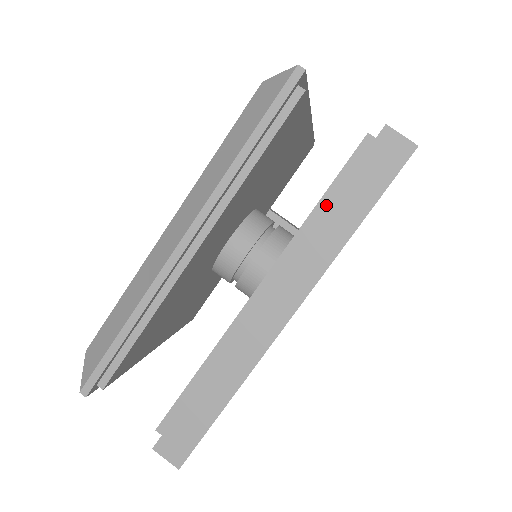
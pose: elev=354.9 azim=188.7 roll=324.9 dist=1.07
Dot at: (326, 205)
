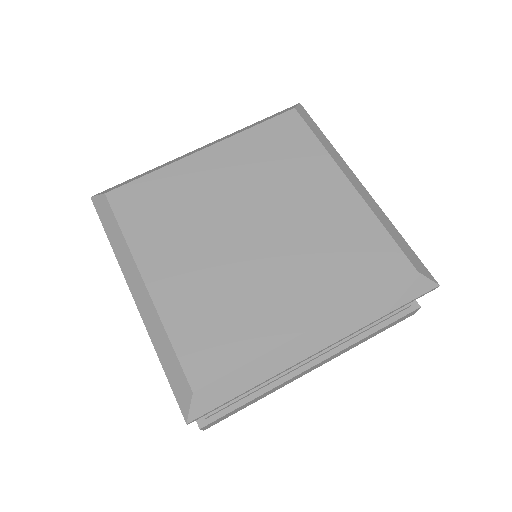
Dot at: (371, 328)
